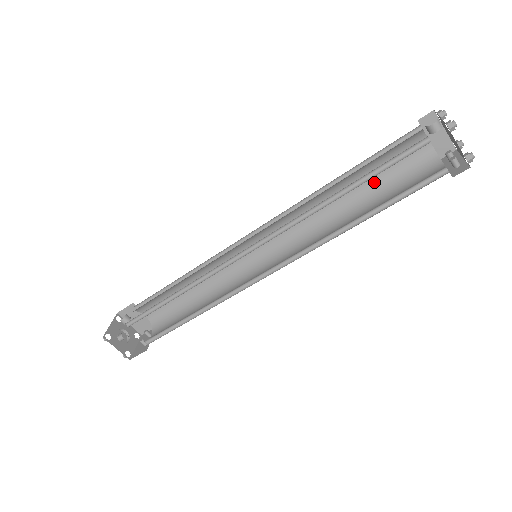
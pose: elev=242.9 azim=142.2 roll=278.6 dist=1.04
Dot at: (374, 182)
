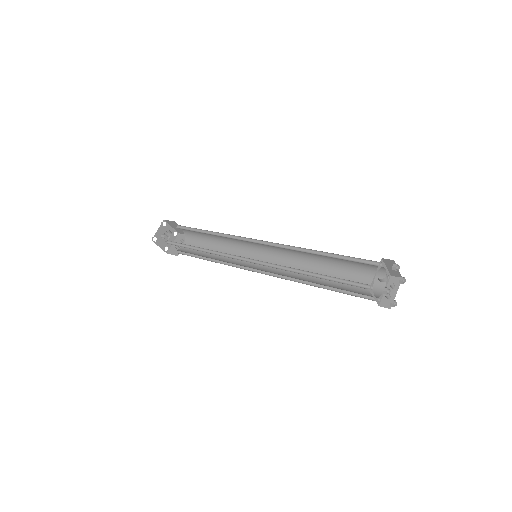
Dot at: (344, 263)
